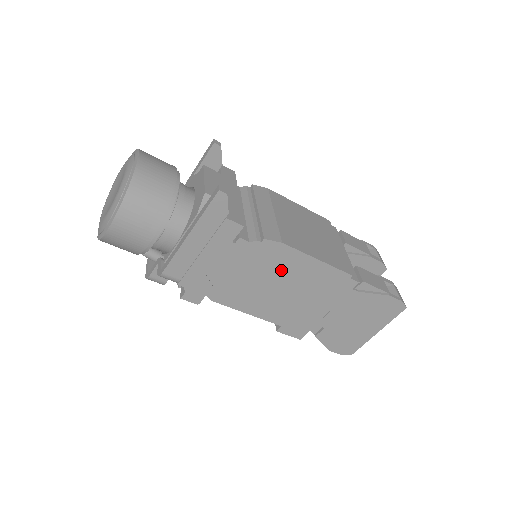
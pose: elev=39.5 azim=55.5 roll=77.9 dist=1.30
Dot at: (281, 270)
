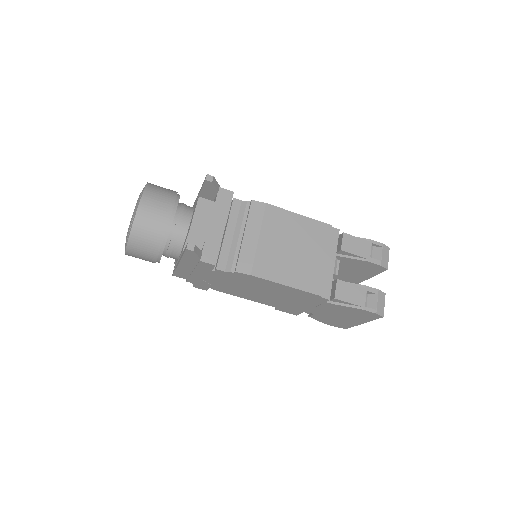
Dot at: (259, 286)
